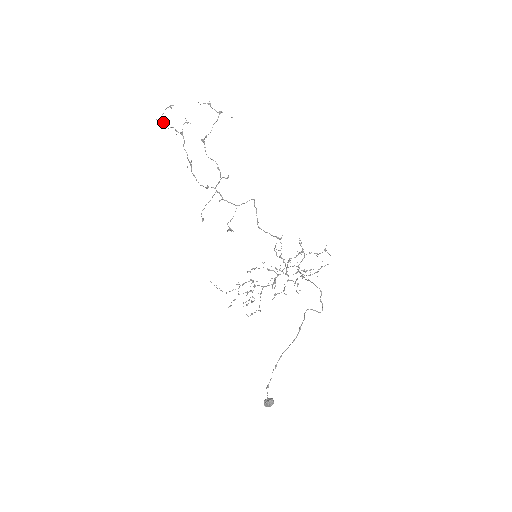
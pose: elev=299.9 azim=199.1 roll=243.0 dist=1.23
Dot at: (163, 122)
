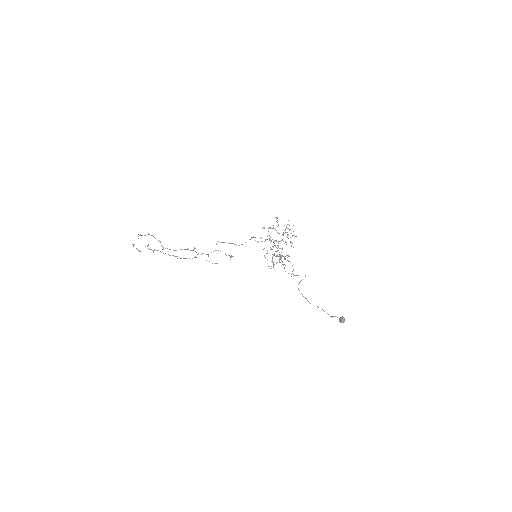
Dot at: occluded
